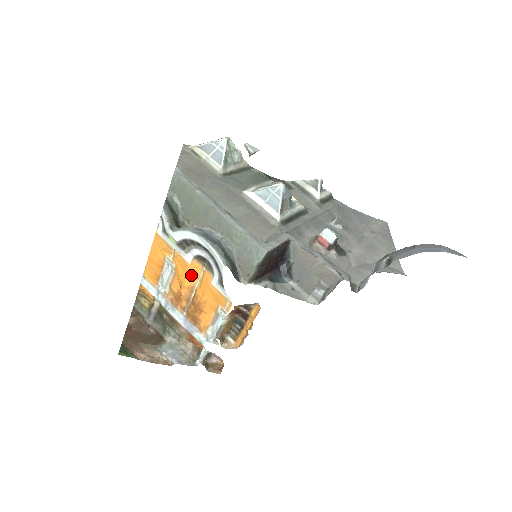
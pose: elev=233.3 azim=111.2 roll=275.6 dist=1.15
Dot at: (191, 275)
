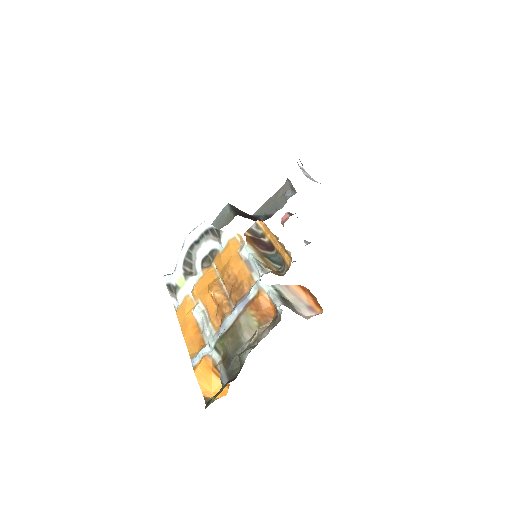
Dot at: (210, 280)
